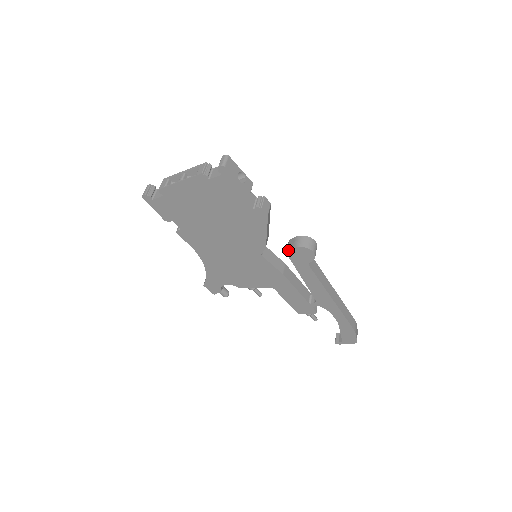
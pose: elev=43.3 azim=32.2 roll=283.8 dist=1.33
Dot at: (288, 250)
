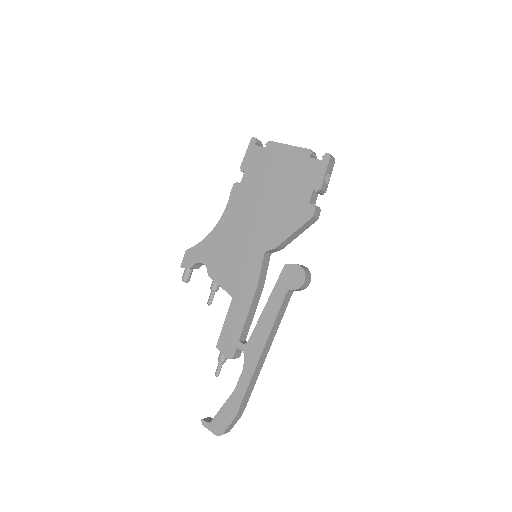
Dot at: occluded
